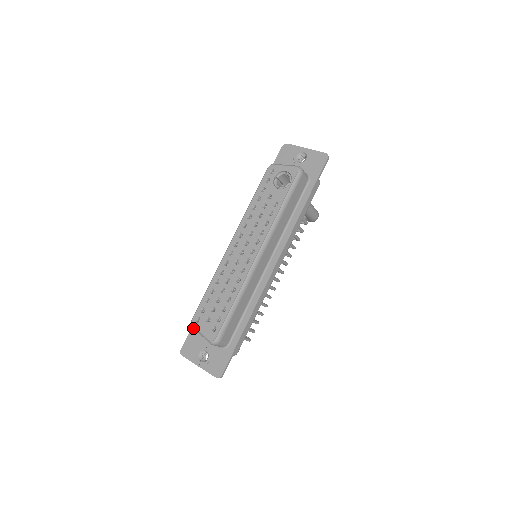
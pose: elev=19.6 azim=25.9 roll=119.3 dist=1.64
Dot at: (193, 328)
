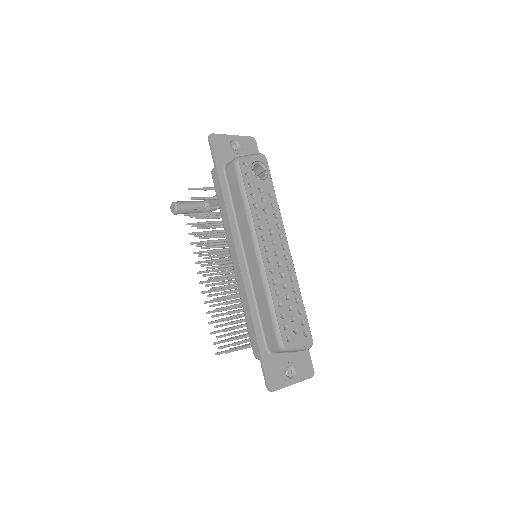
Dot at: (264, 359)
